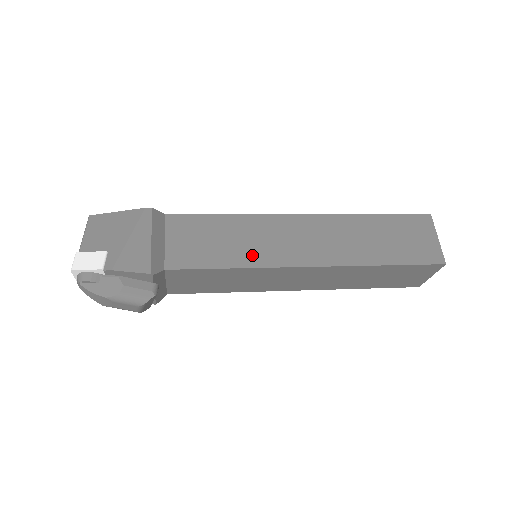
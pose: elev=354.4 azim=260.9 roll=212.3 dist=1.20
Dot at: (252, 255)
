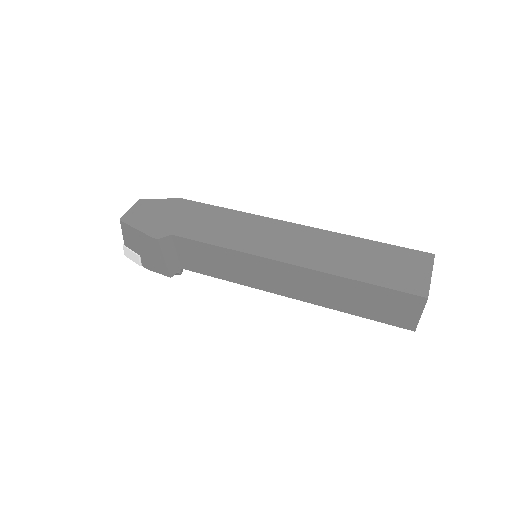
Dot at: (241, 278)
